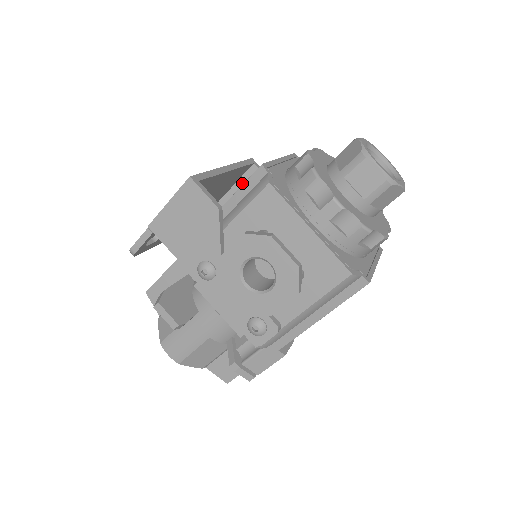
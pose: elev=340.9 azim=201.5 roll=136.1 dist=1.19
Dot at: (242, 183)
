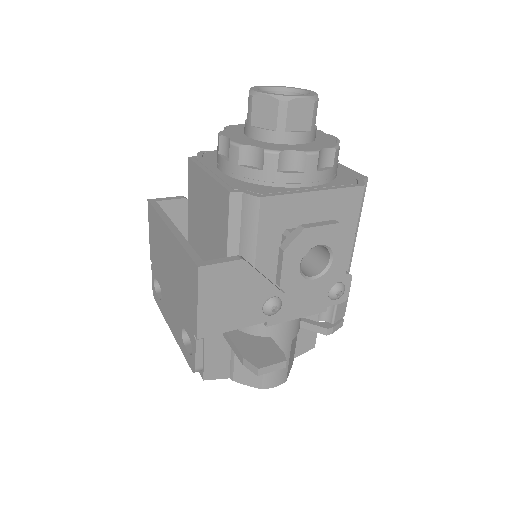
Dot at: occluded
